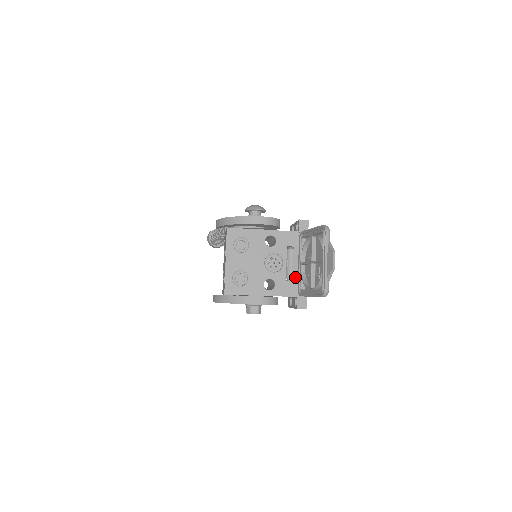
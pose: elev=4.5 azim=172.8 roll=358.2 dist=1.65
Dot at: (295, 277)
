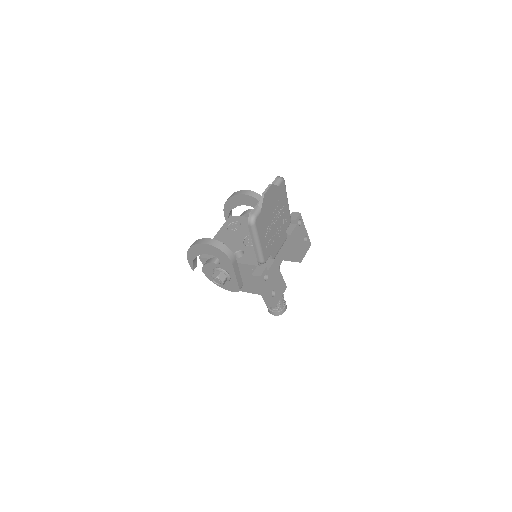
Dot at: occluded
